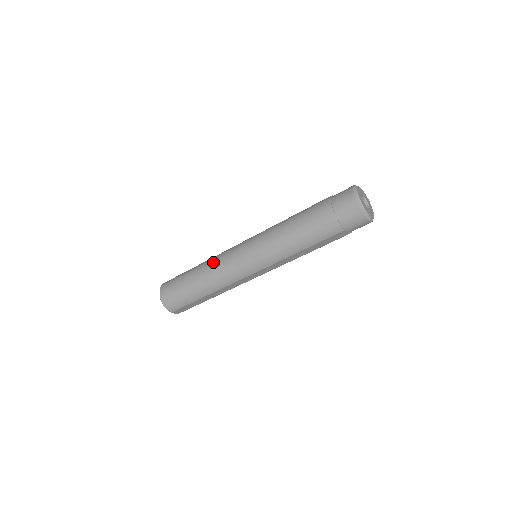
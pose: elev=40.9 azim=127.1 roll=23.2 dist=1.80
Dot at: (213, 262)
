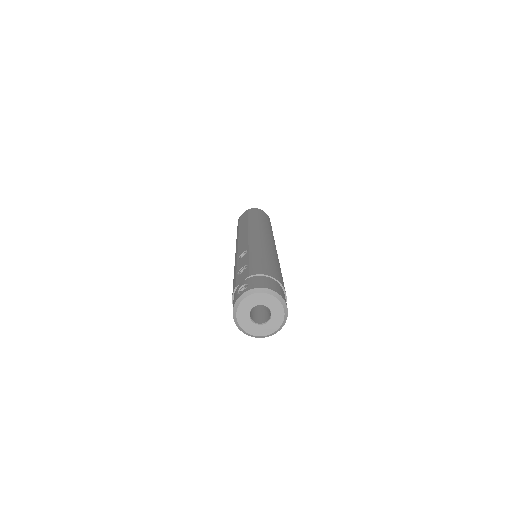
Dot at: occluded
